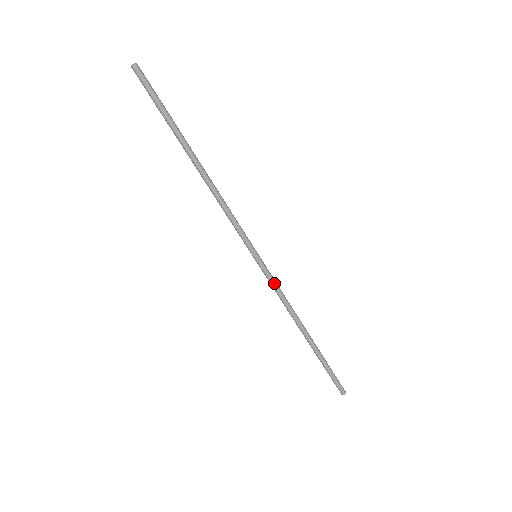
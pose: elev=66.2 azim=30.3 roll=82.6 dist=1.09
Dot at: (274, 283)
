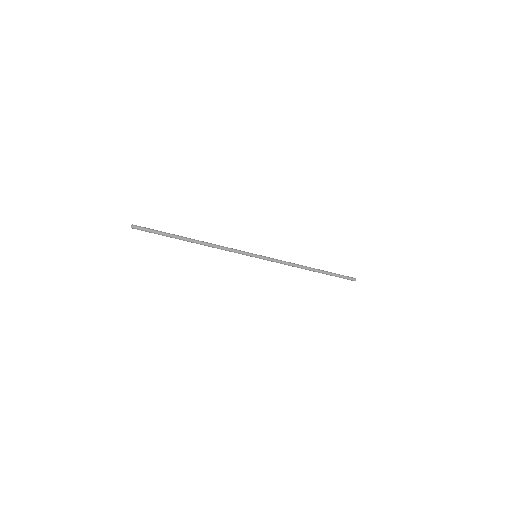
Dot at: occluded
